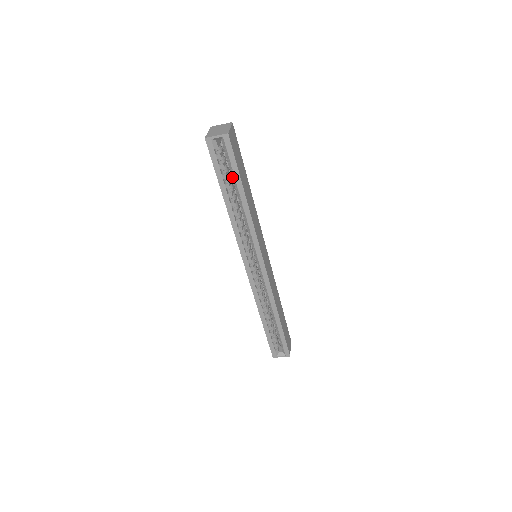
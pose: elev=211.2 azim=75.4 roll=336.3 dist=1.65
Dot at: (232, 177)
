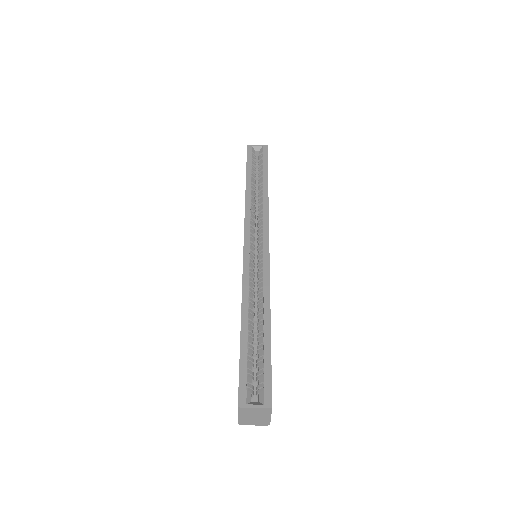
Dot at: (259, 174)
